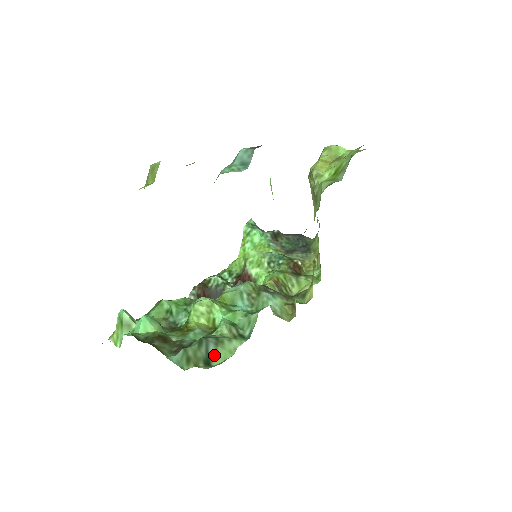
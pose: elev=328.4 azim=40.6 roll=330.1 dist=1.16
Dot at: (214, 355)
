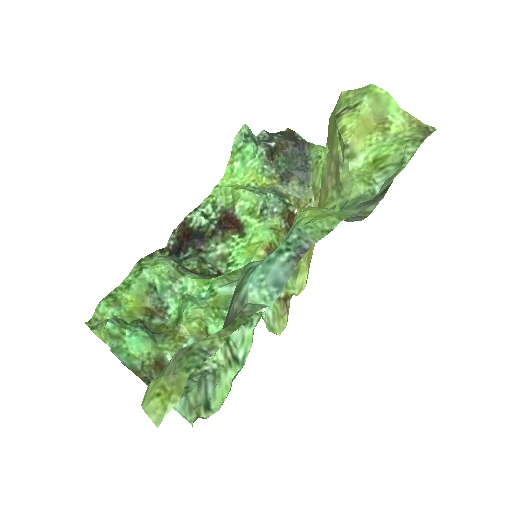
Dot at: (213, 396)
